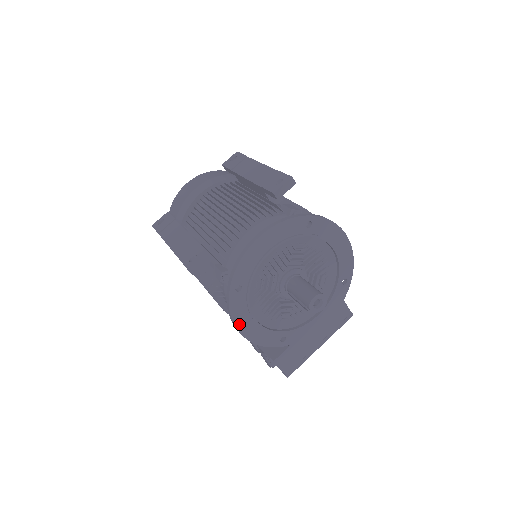
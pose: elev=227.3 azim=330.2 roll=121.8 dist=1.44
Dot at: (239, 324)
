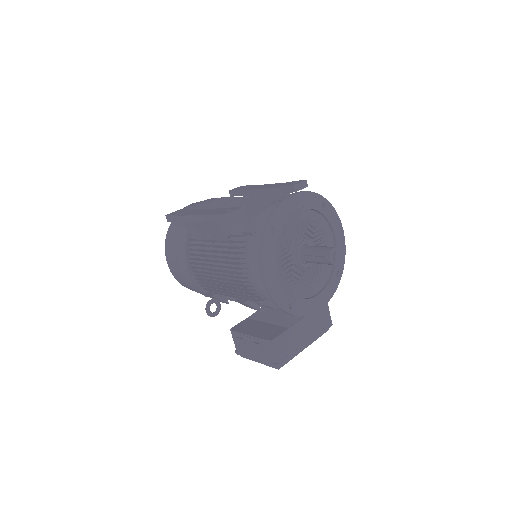
Dot at: (266, 267)
